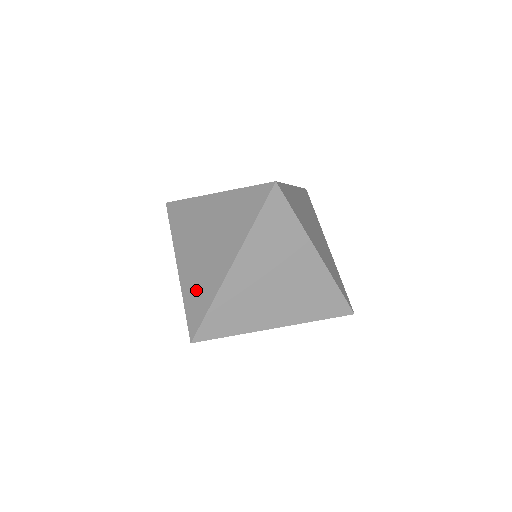
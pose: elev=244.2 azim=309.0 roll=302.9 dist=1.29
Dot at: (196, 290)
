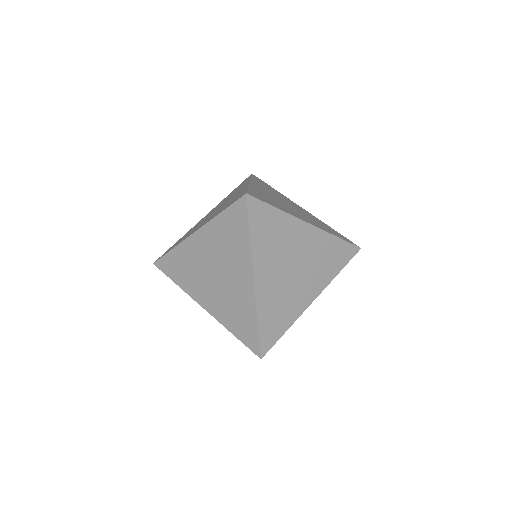
Dot at: (226, 205)
